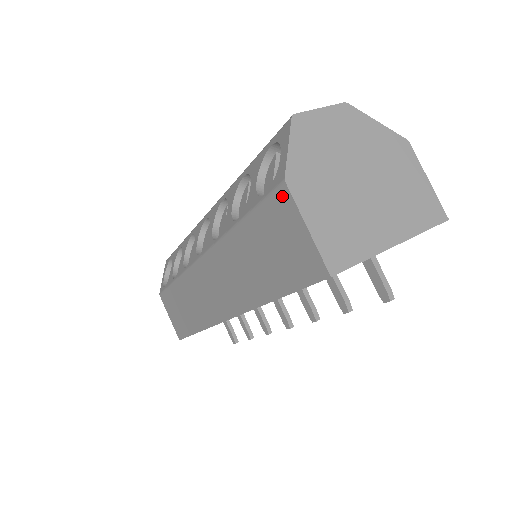
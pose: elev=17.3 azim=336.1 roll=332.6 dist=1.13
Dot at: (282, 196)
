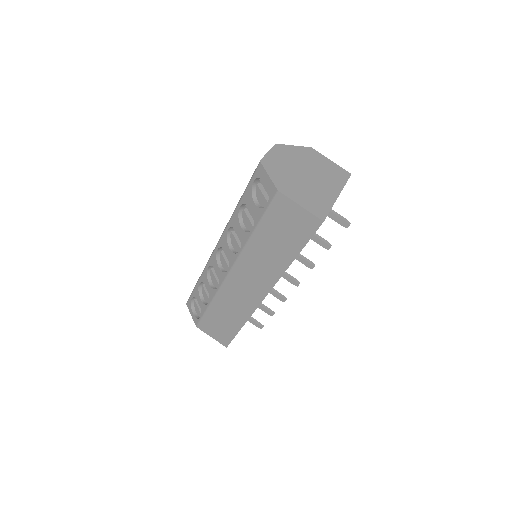
Dot at: (279, 199)
